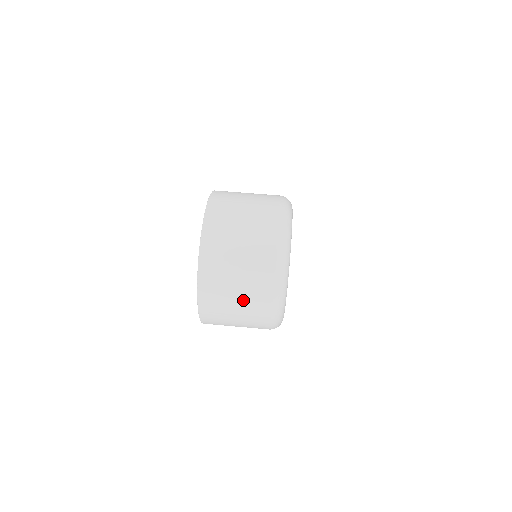
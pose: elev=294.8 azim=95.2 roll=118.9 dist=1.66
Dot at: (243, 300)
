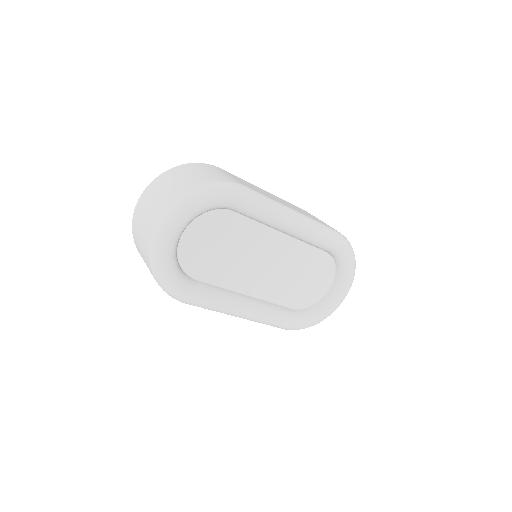
Dot at: (142, 244)
